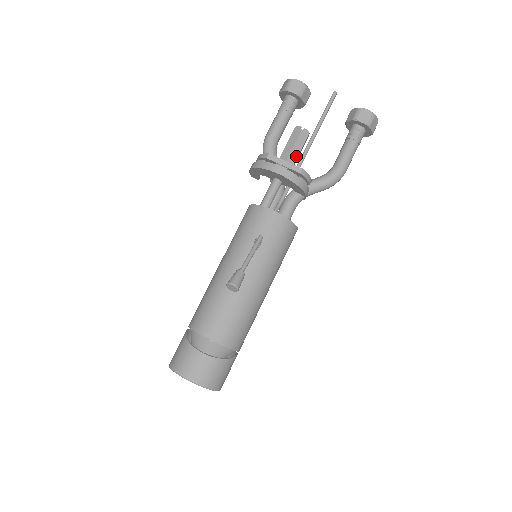
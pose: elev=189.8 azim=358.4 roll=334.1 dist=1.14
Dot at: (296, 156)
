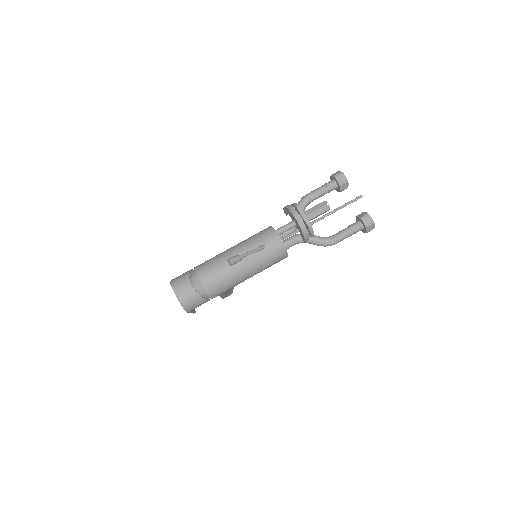
Dot at: (314, 217)
